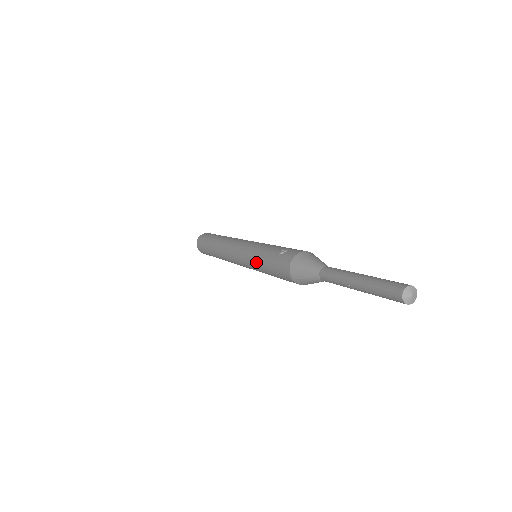
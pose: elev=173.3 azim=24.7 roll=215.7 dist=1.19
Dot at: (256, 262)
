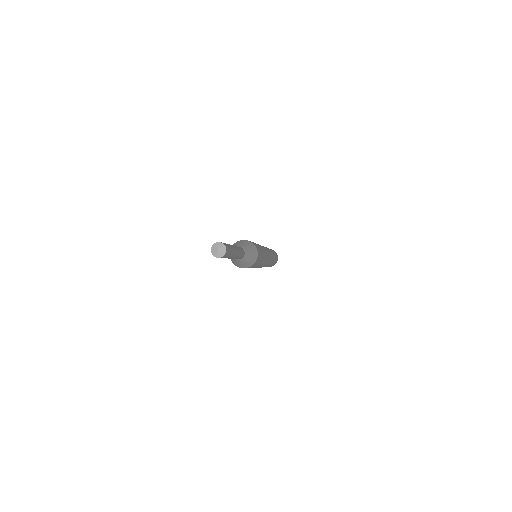
Dot at: occluded
